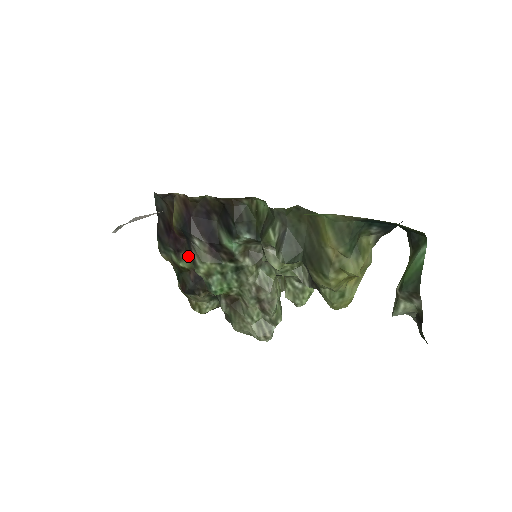
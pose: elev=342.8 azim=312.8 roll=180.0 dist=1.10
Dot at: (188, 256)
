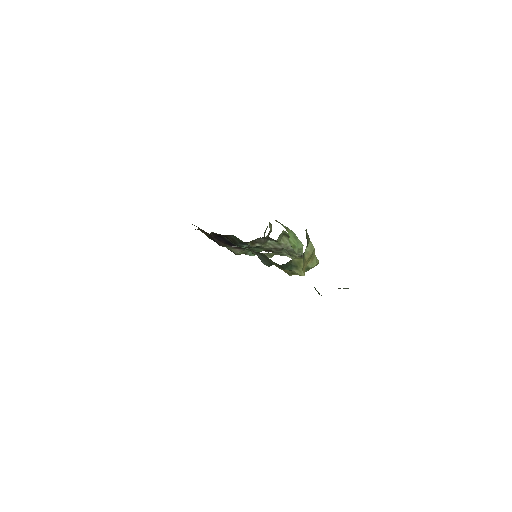
Dot at: occluded
